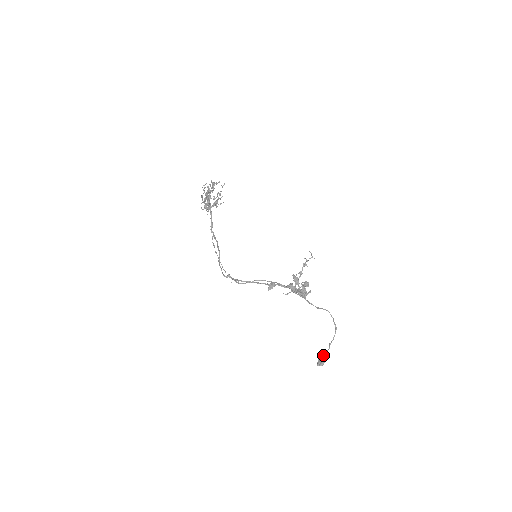
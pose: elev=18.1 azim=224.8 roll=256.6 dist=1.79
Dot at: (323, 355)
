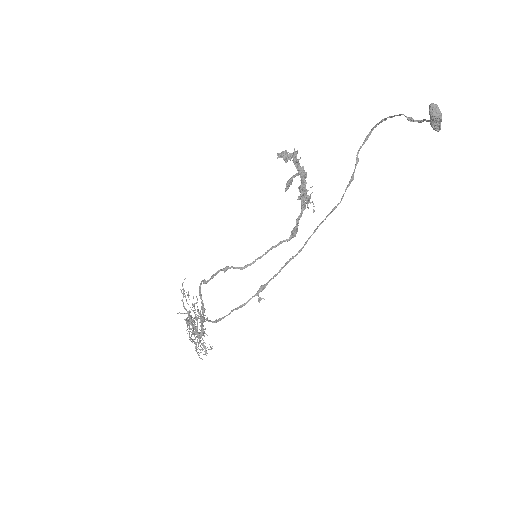
Dot at: occluded
